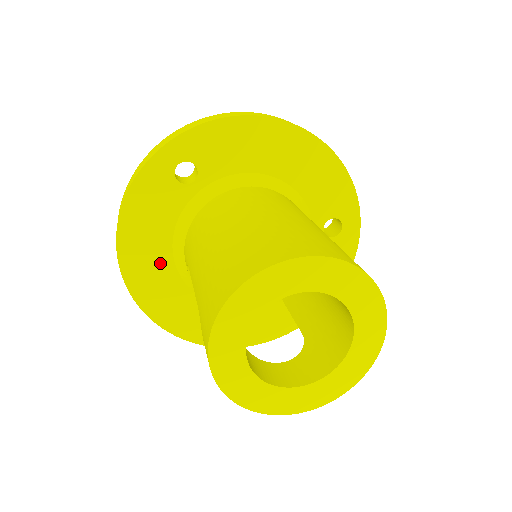
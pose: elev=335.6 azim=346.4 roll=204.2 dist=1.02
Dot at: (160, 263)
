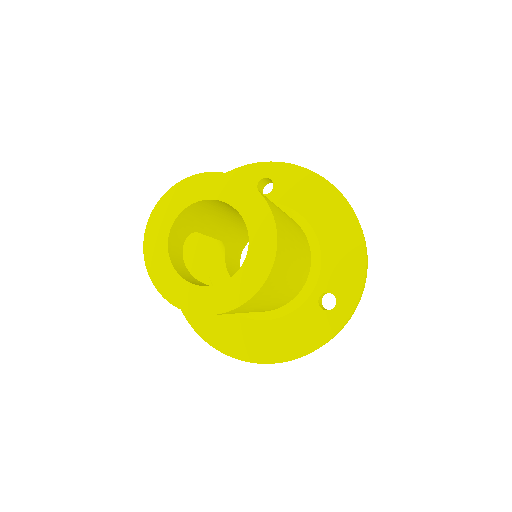
Dot at: occluded
